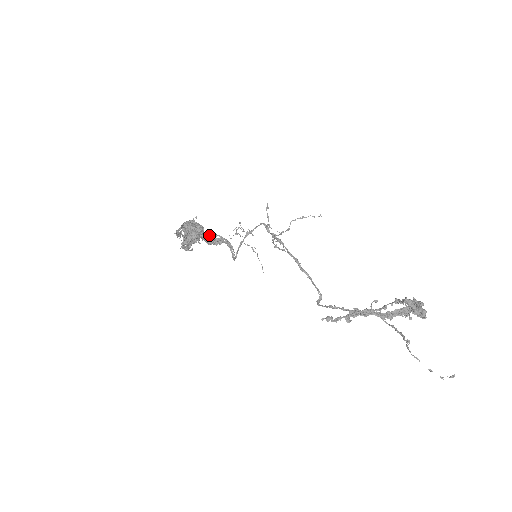
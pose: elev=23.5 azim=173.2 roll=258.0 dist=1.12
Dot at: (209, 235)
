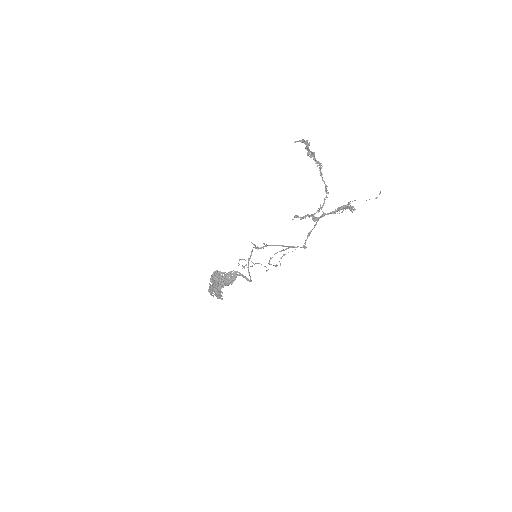
Dot at: (227, 275)
